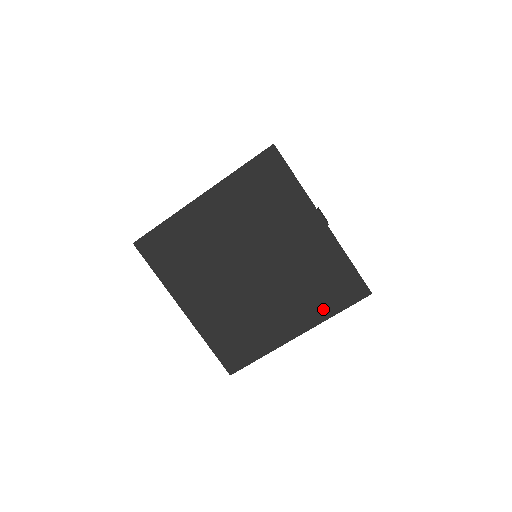
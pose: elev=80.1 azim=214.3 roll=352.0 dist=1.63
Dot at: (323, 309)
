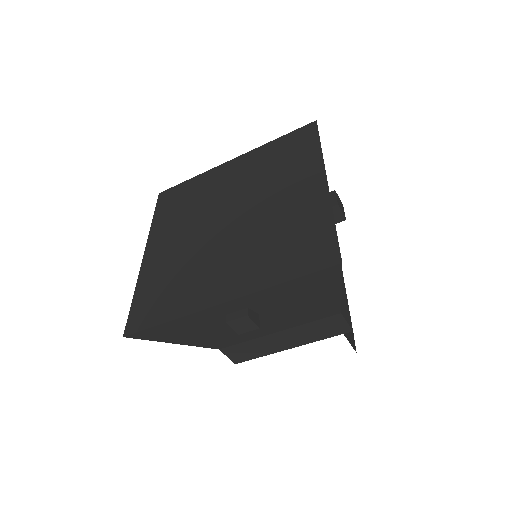
Dot at: (271, 273)
